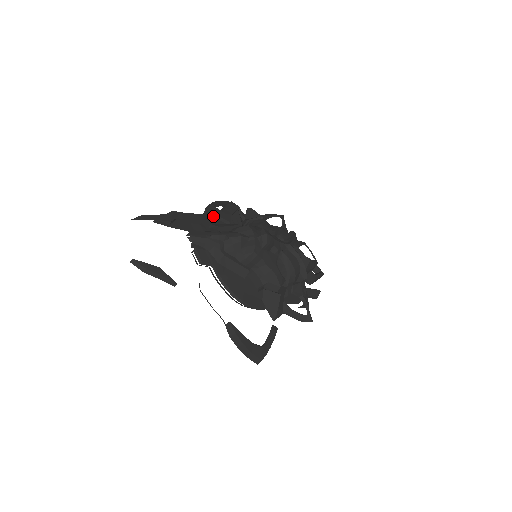
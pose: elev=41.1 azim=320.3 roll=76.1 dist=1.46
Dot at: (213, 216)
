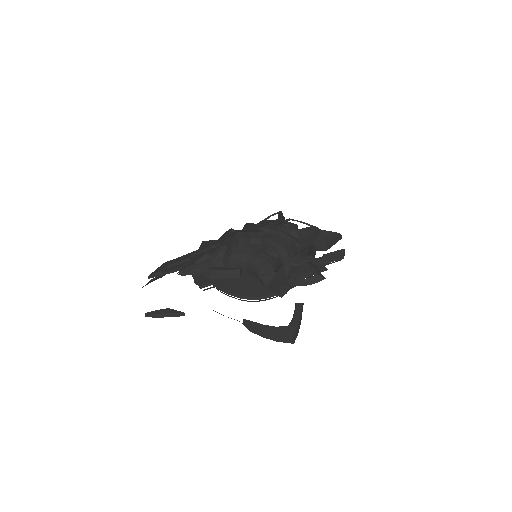
Dot at: (204, 248)
